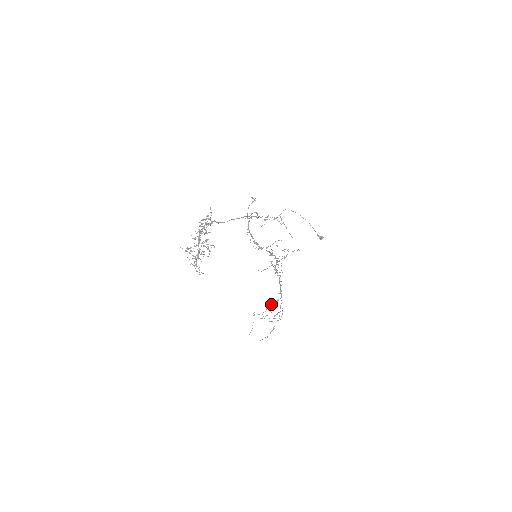
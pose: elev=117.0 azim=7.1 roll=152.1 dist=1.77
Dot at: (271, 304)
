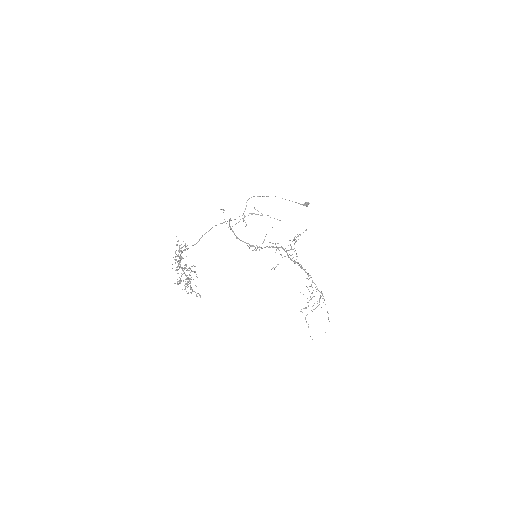
Dot at: occluded
